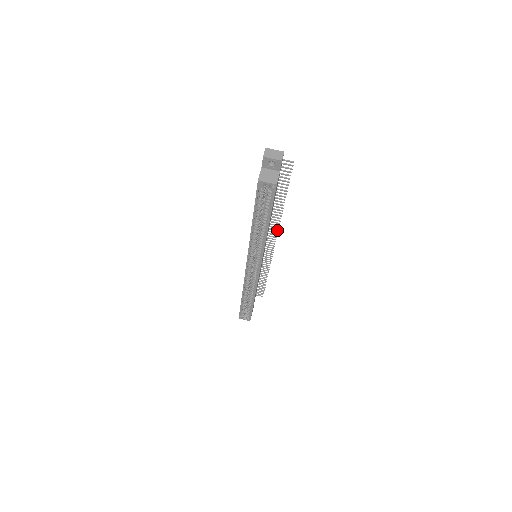
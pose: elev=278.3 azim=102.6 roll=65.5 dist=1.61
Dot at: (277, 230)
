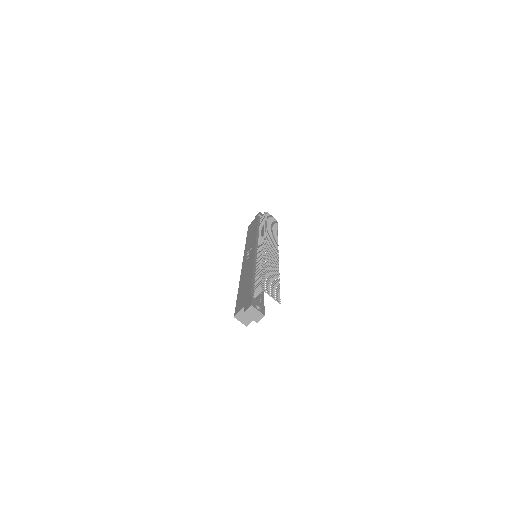
Dot at: (278, 261)
